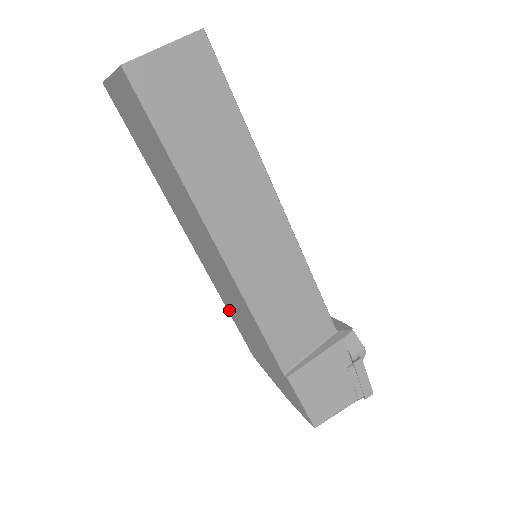
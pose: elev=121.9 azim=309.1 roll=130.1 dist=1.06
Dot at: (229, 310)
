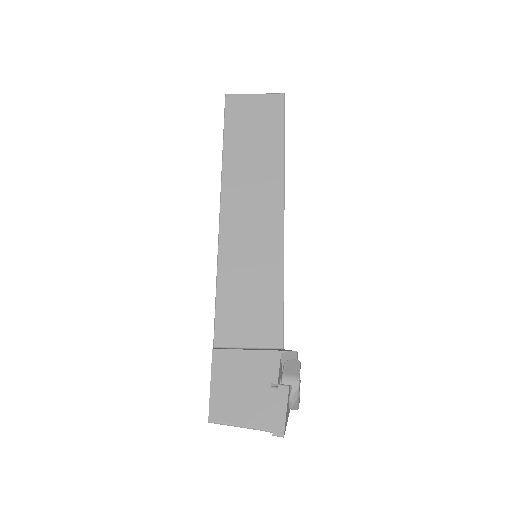
Dot at: occluded
